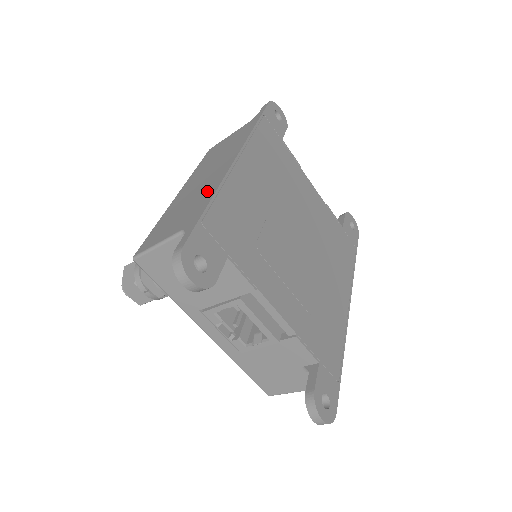
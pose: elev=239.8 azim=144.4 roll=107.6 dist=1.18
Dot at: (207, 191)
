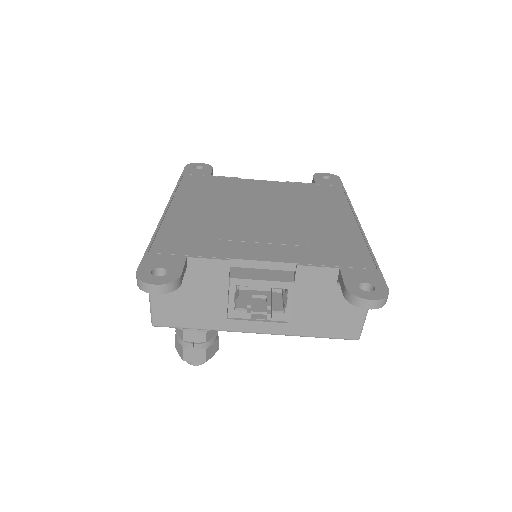
Dot at: occluded
